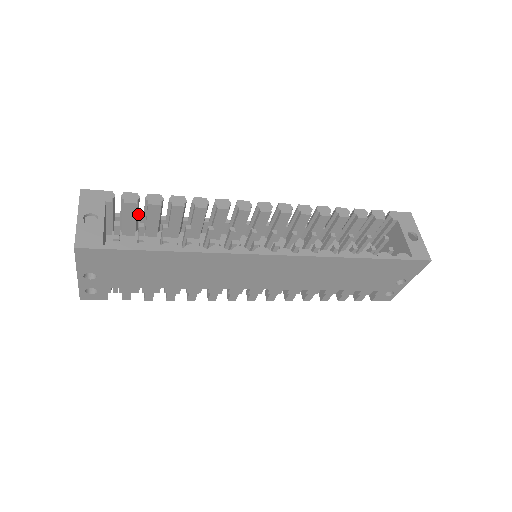
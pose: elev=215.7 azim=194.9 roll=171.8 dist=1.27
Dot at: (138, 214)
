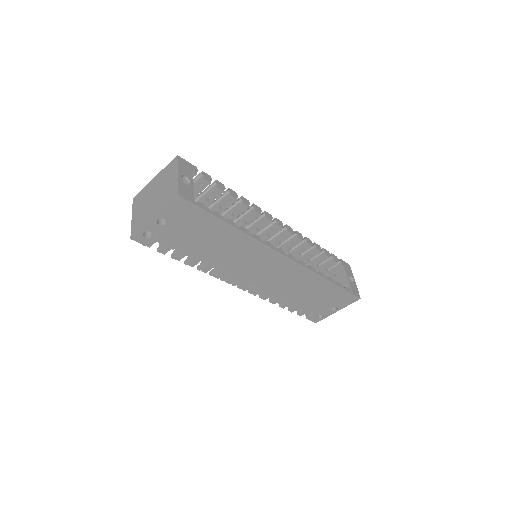
Dot at: occluded
